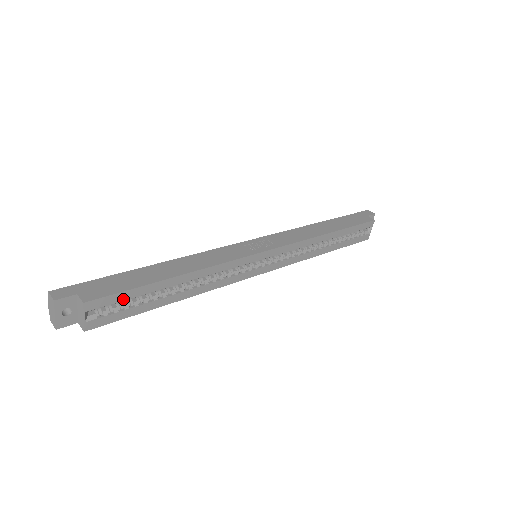
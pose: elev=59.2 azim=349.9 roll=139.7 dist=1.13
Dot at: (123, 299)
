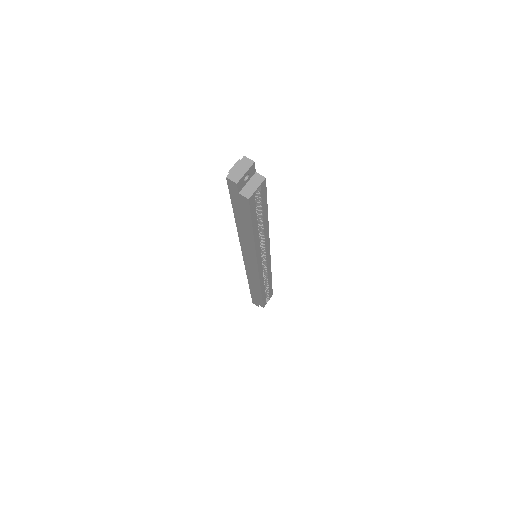
Dot at: (262, 200)
